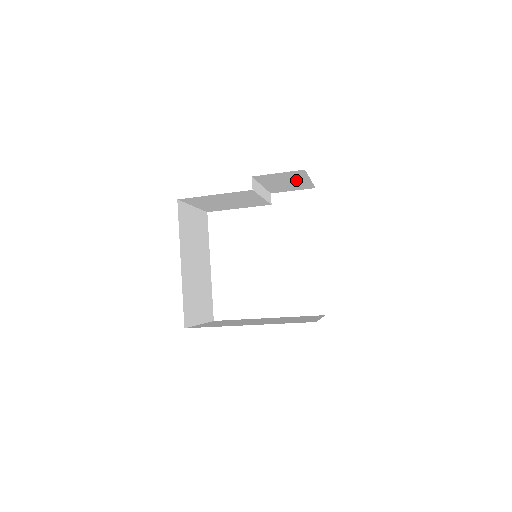
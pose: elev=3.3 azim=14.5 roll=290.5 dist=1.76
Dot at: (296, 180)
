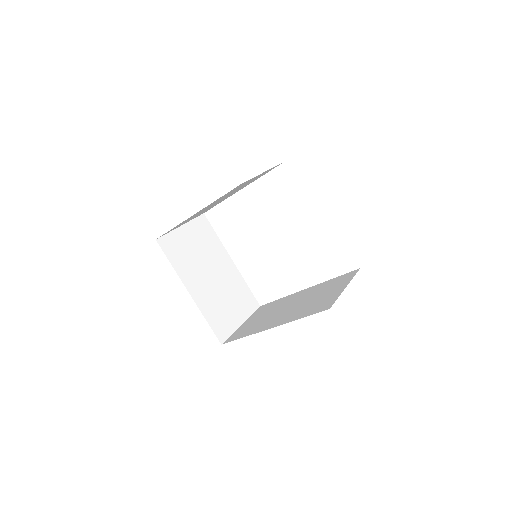
Dot at: occluded
